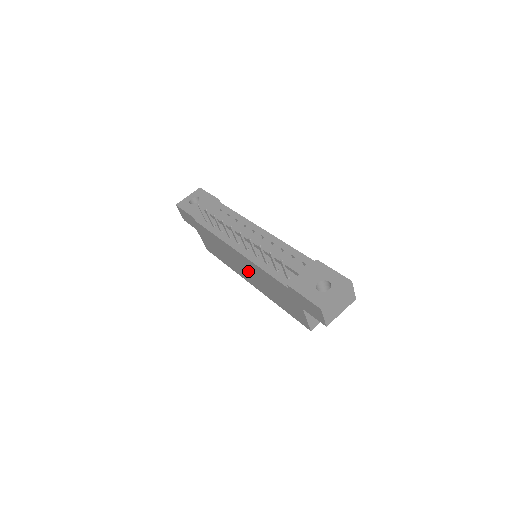
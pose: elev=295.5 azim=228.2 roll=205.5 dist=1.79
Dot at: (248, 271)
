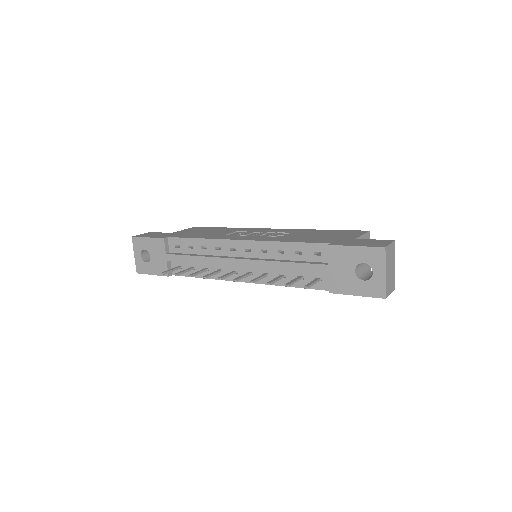
Dot at: occluded
